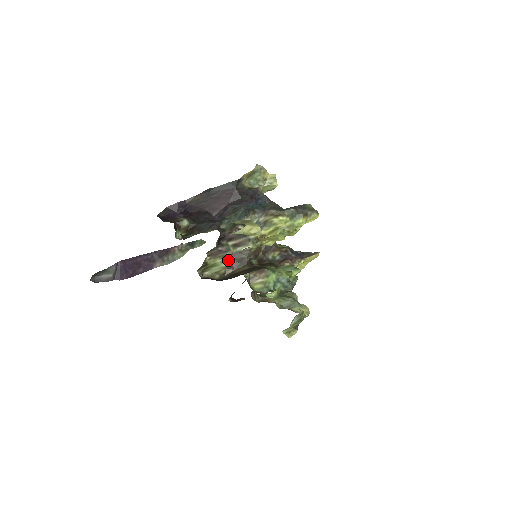
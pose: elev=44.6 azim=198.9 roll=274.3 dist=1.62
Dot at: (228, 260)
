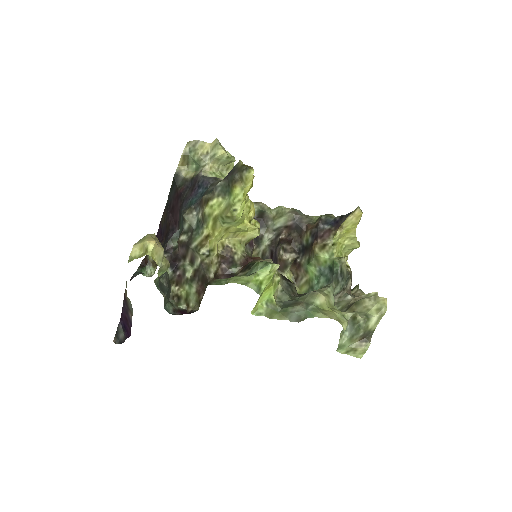
Dot at: (193, 283)
